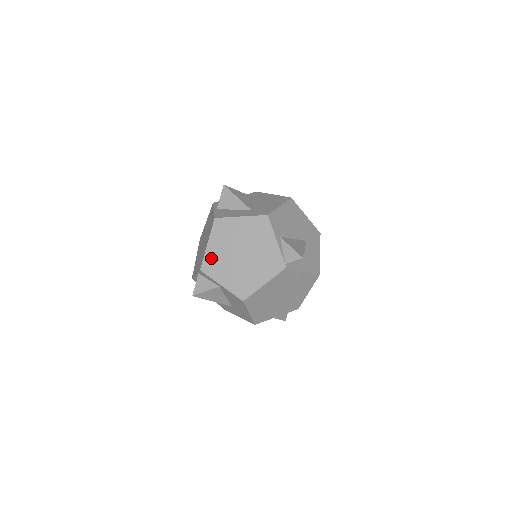
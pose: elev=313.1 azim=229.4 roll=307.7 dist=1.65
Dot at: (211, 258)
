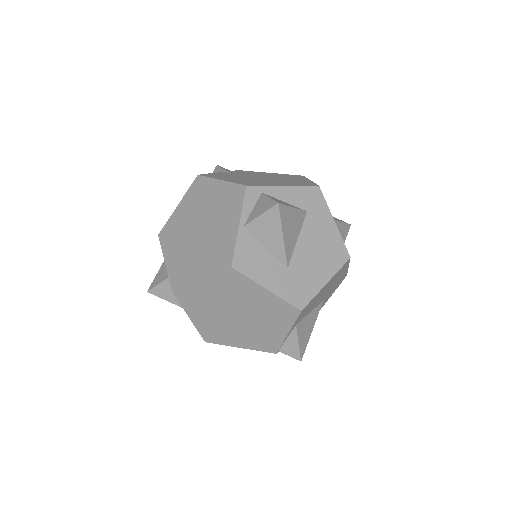
Dot at: (195, 294)
